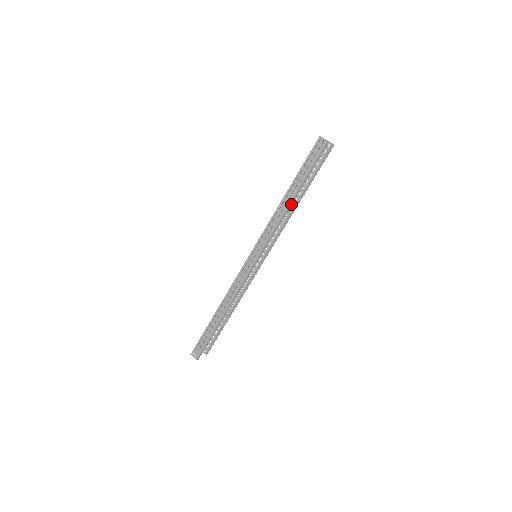
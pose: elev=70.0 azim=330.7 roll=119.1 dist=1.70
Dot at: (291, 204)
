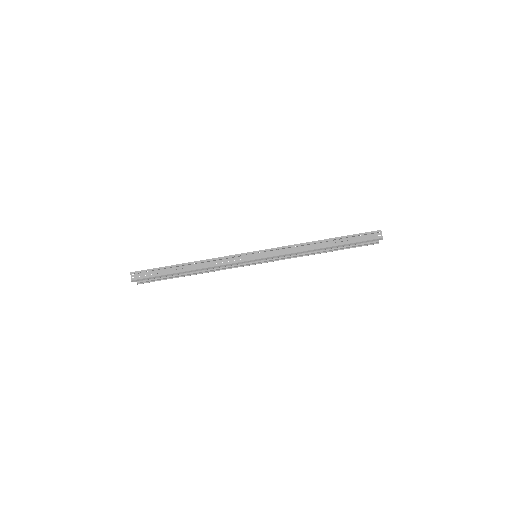
Dot at: (319, 250)
